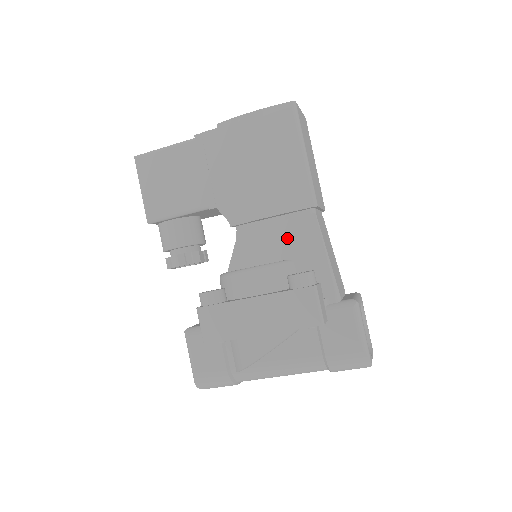
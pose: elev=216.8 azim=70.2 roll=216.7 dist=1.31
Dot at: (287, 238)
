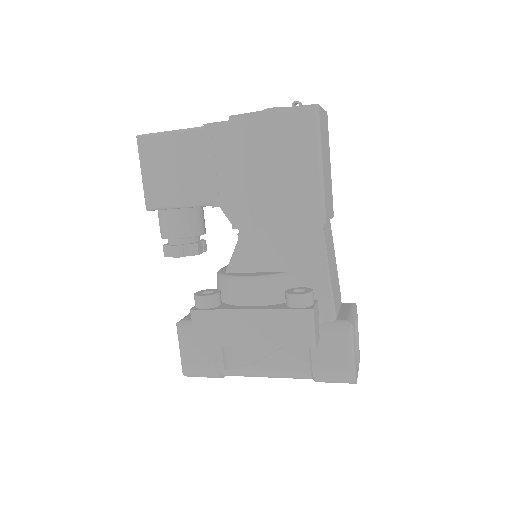
Dot at: (290, 250)
